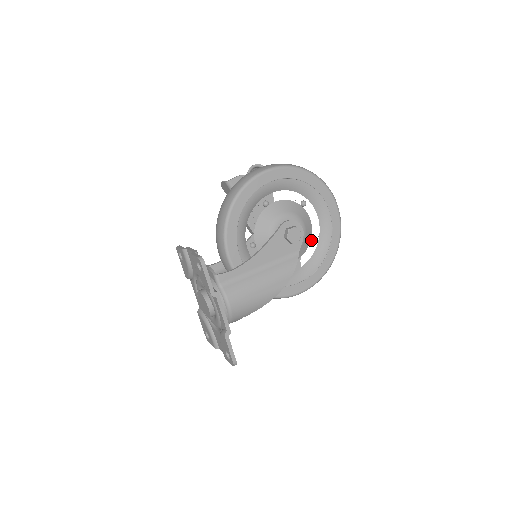
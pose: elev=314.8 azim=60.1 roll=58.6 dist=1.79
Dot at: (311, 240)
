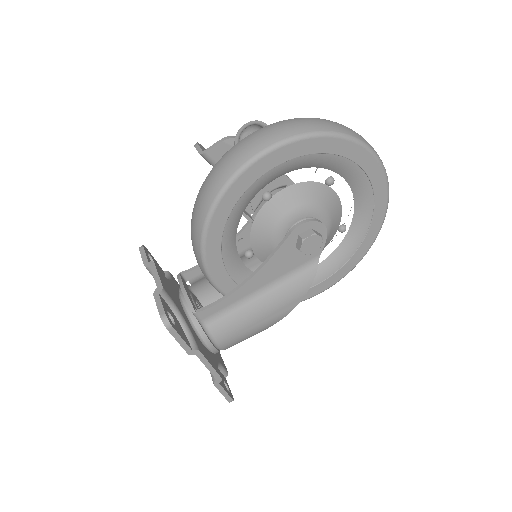
Dot at: (340, 226)
